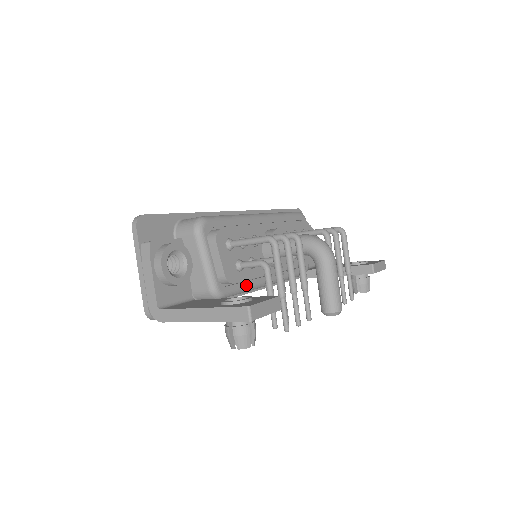
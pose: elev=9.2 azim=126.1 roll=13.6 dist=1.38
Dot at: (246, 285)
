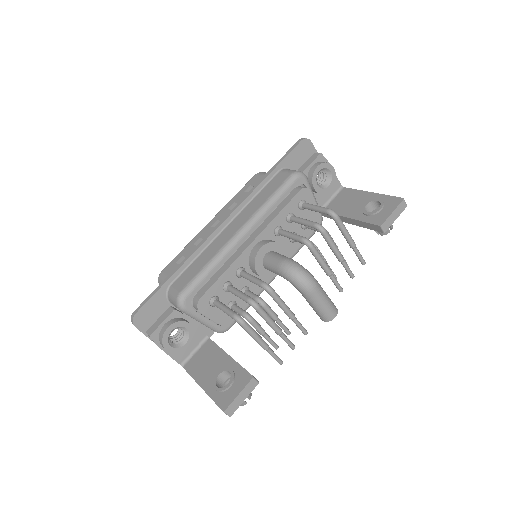
Dot at: occluded
